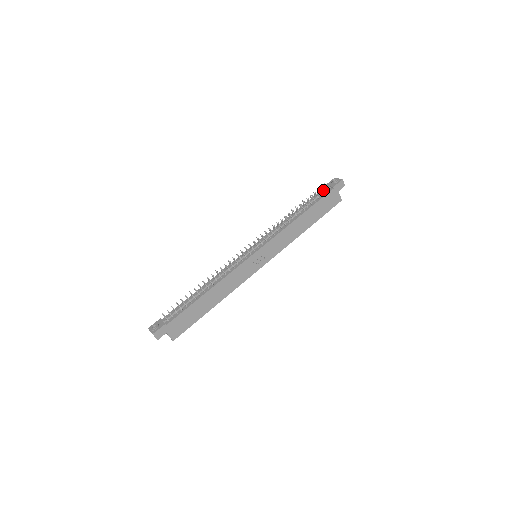
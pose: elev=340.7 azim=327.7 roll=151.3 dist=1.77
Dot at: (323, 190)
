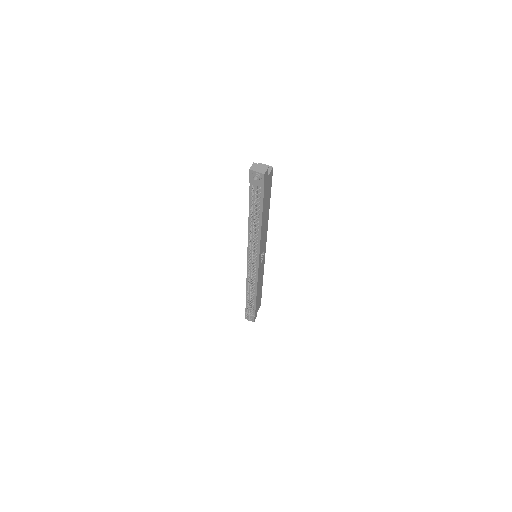
Dot at: occluded
